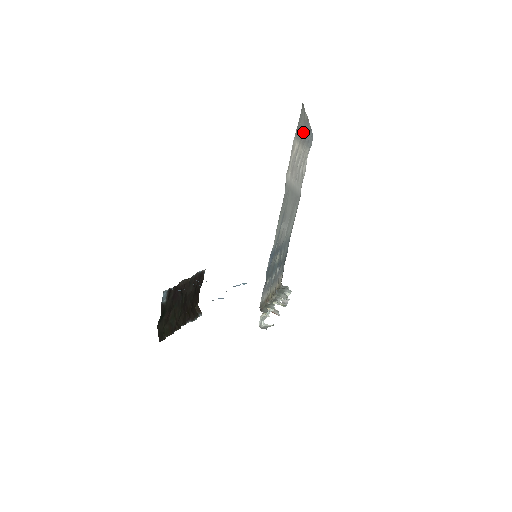
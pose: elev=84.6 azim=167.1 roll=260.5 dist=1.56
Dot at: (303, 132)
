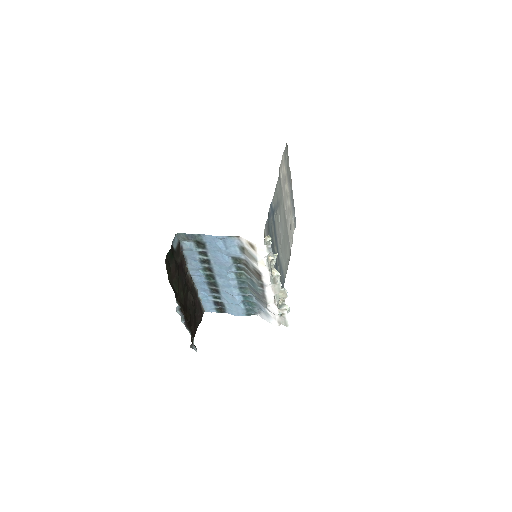
Dot at: (289, 177)
